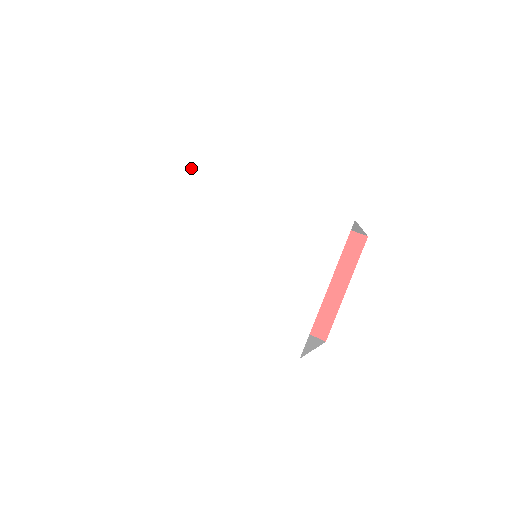
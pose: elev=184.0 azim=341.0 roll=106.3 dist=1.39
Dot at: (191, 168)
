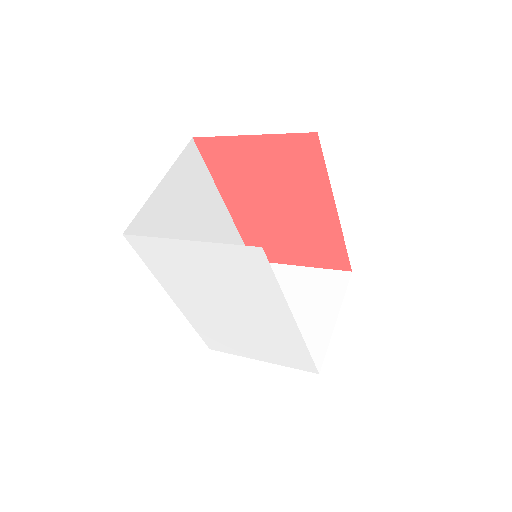
Dot at: (265, 266)
